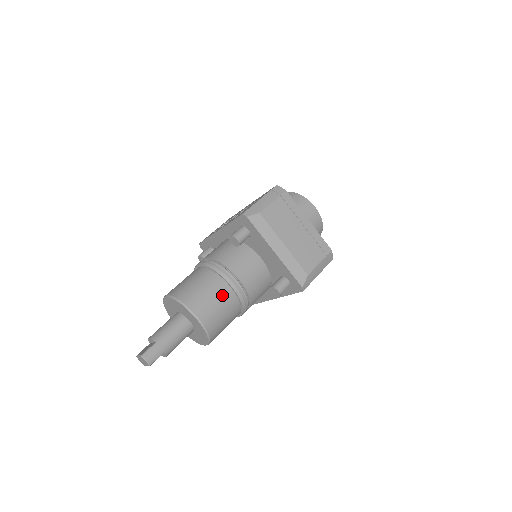
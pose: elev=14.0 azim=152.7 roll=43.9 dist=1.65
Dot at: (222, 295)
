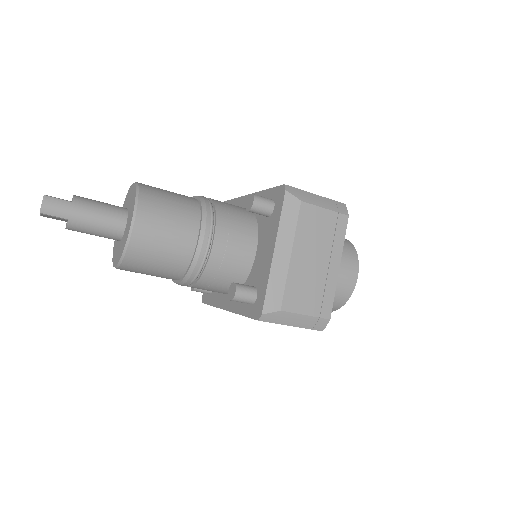
Dot at: (181, 234)
